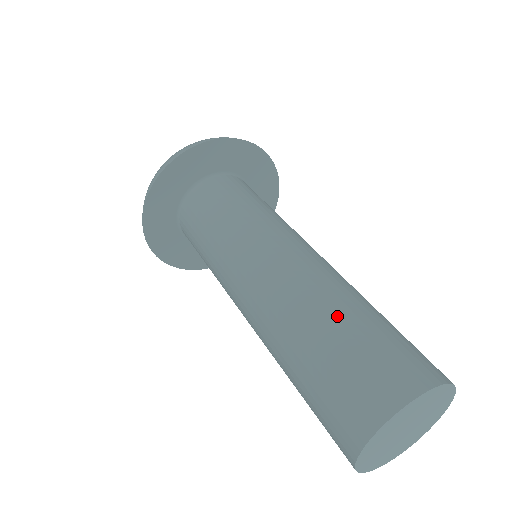
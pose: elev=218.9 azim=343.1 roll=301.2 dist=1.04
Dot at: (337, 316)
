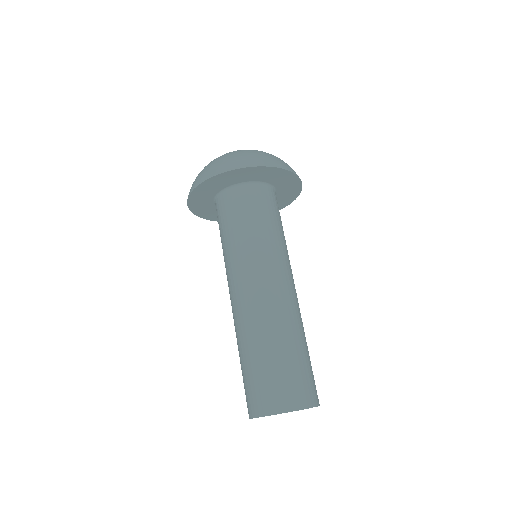
Dot at: (300, 342)
